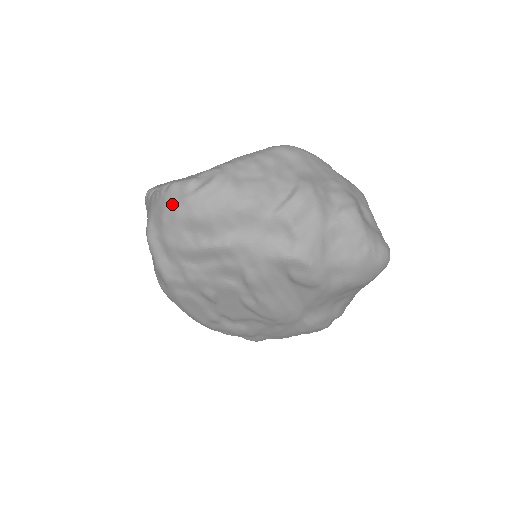
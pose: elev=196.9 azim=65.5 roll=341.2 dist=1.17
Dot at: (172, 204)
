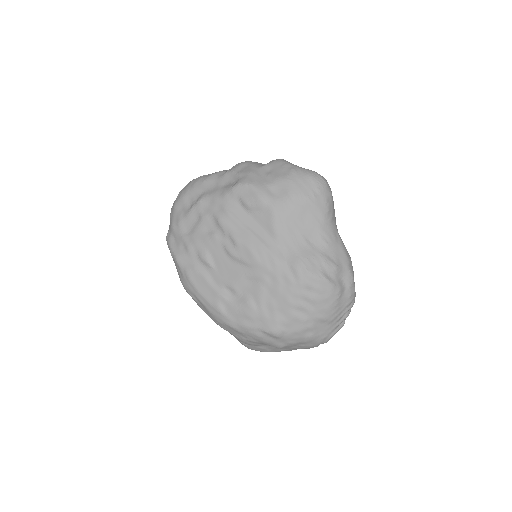
Dot at: occluded
